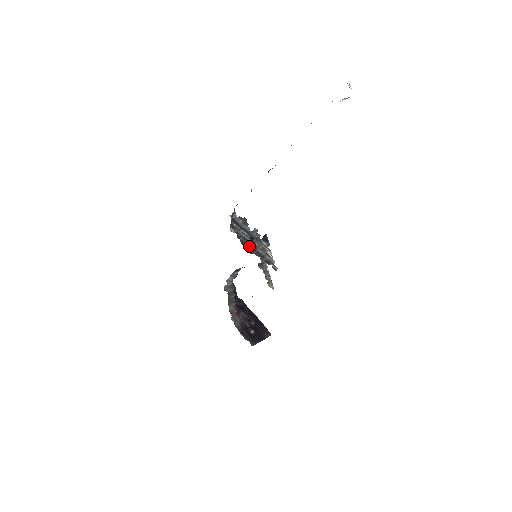
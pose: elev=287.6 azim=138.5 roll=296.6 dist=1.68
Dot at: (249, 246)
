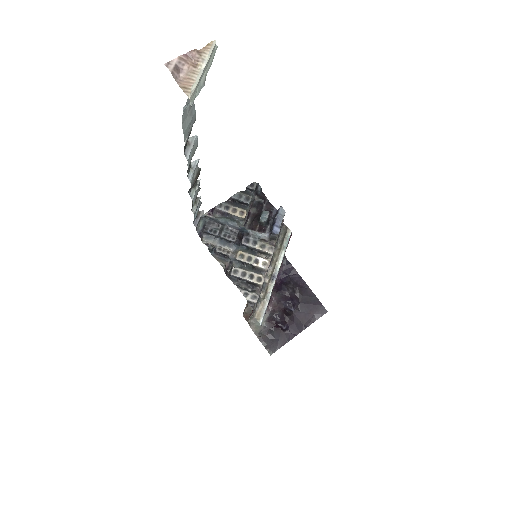
Dot at: (229, 260)
